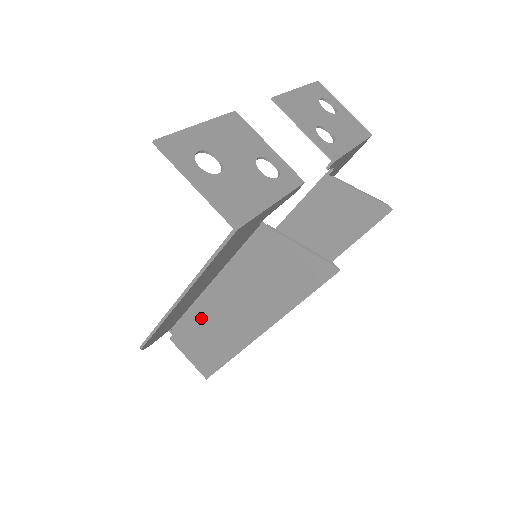
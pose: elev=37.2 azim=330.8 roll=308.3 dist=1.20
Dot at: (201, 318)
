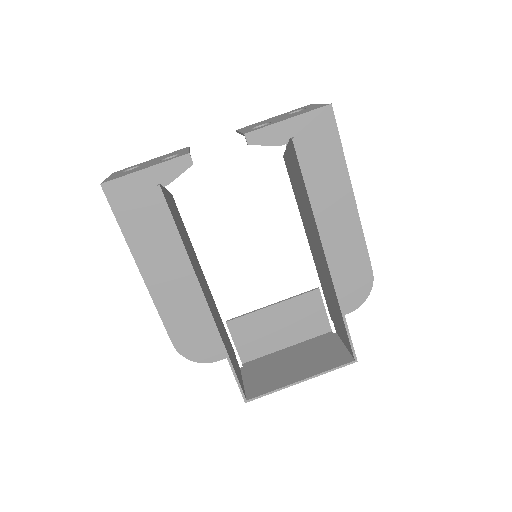
Dot at: occluded
